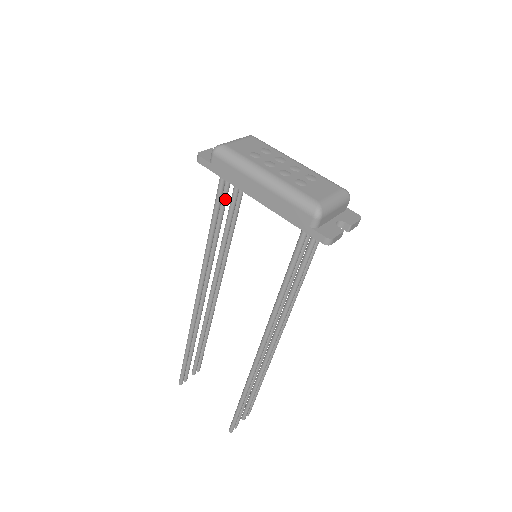
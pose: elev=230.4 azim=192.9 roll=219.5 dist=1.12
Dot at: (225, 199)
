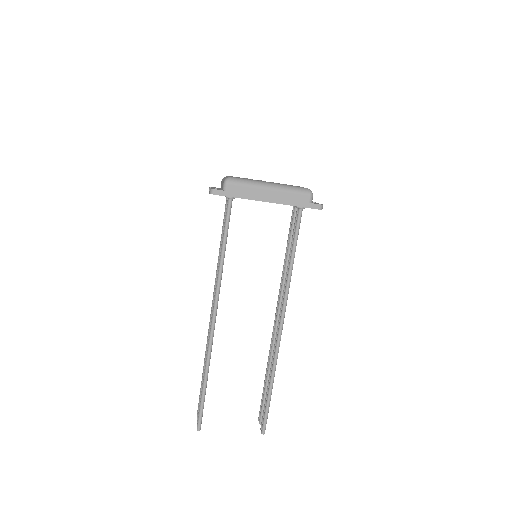
Dot at: occluded
